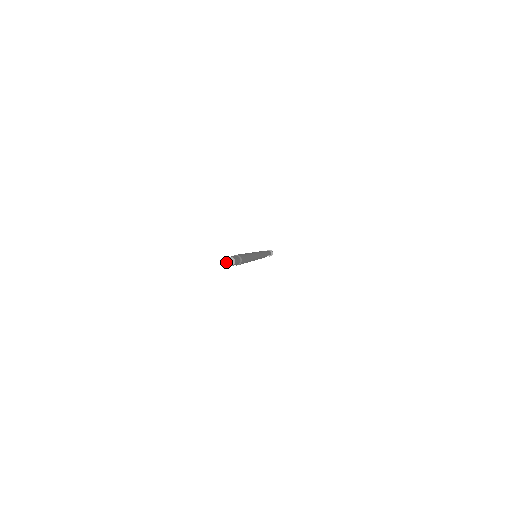
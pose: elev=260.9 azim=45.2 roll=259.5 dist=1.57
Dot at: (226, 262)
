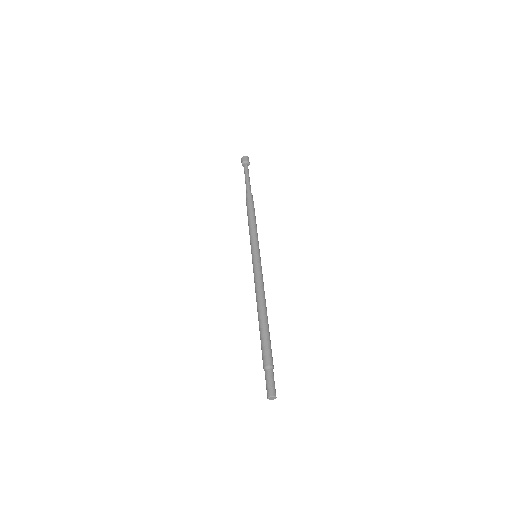
Dot at: occluded
